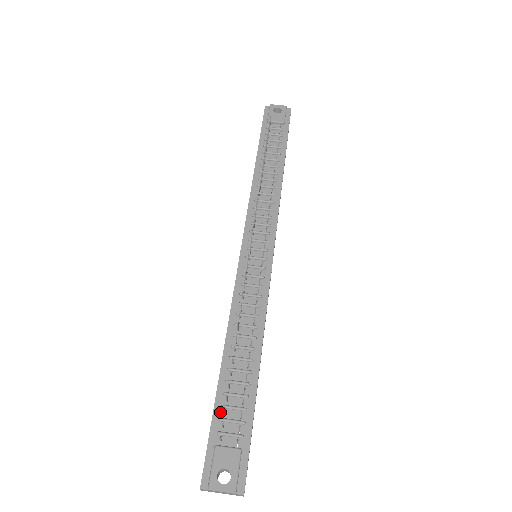
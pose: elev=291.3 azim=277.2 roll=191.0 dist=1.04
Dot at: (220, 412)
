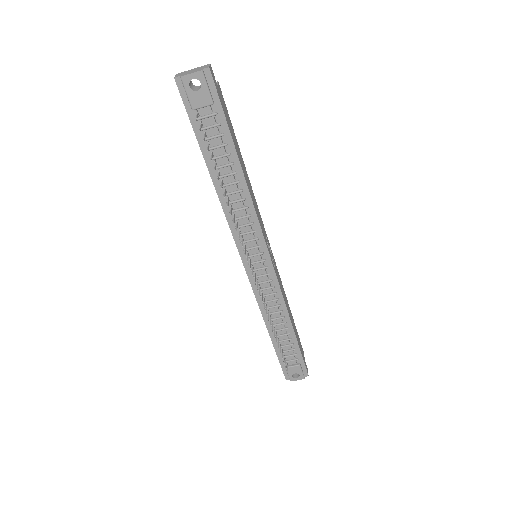
Dot at: (281, 354)
